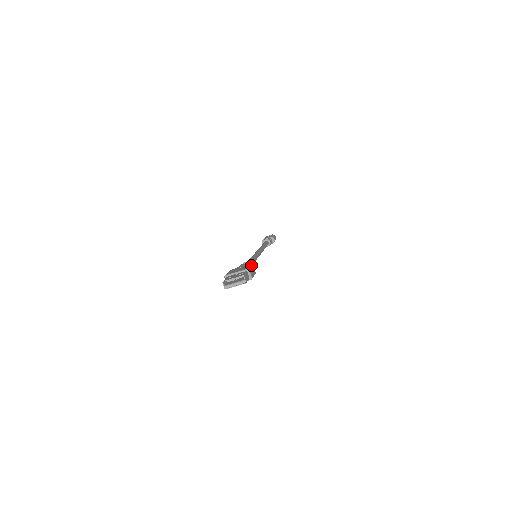
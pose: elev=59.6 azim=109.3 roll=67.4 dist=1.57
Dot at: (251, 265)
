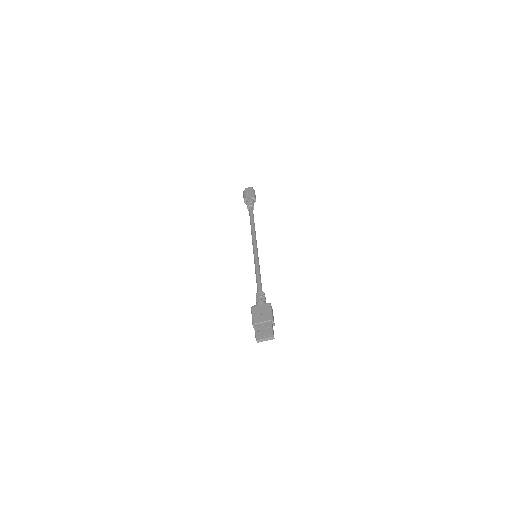
Dot at: (271, 308)
